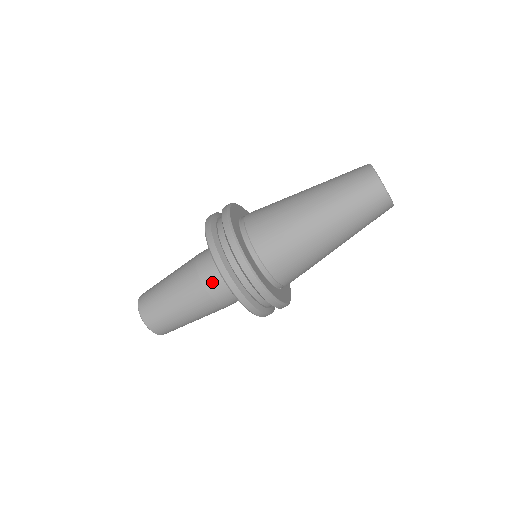
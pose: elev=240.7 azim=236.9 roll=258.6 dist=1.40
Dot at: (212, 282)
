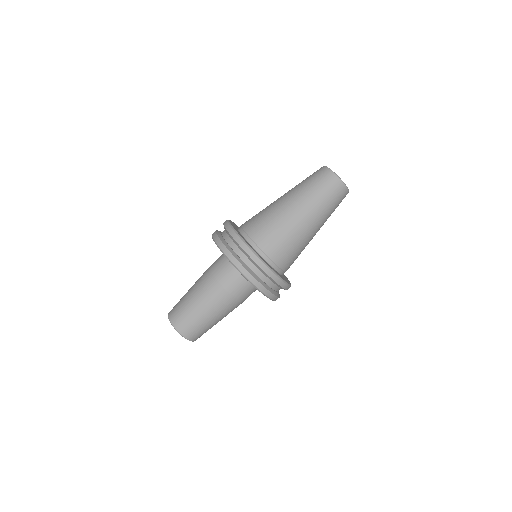
Dot at: (239, 291)
